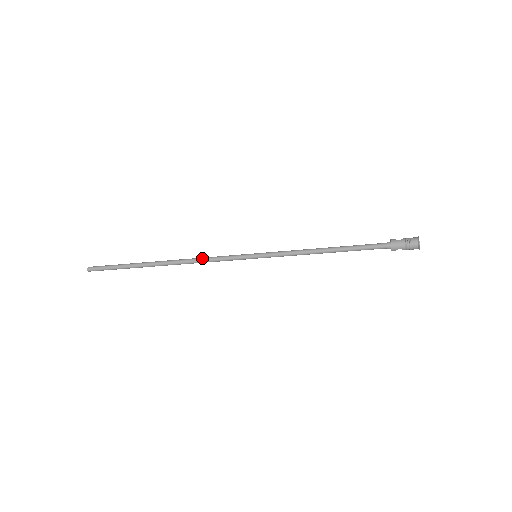
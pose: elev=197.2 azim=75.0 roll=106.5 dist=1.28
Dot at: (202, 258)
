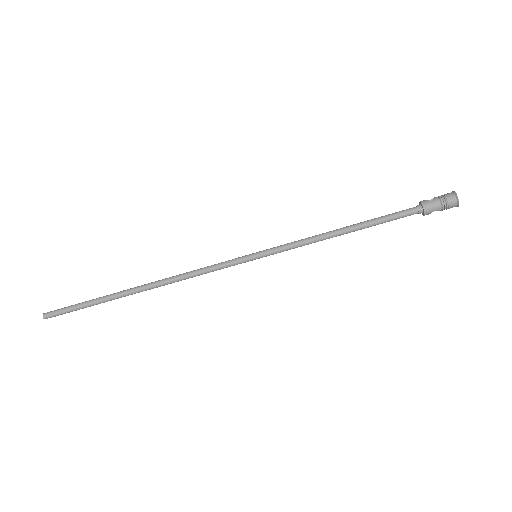
Dot at: (188, 273)
